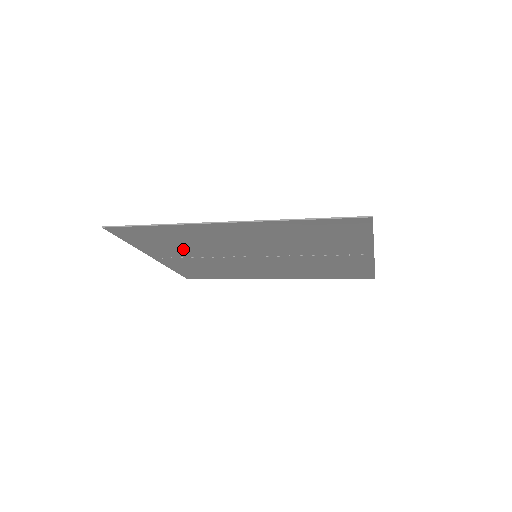
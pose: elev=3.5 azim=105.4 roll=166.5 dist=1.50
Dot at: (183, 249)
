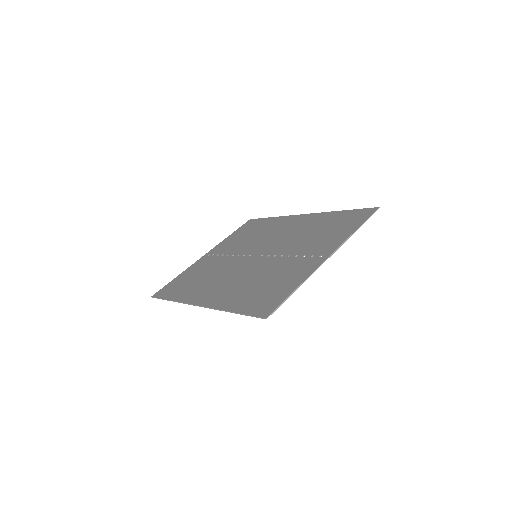
Dot at: (209, 268)
